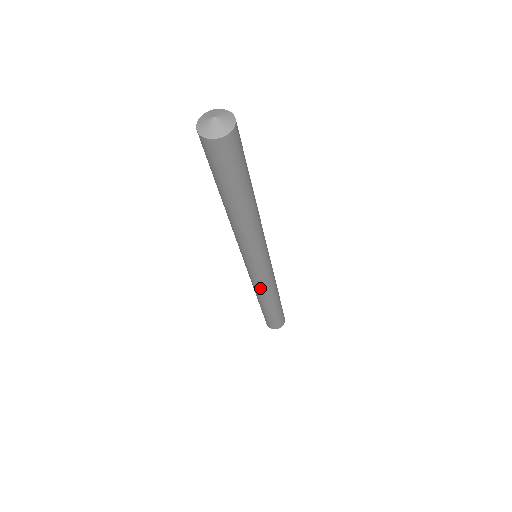
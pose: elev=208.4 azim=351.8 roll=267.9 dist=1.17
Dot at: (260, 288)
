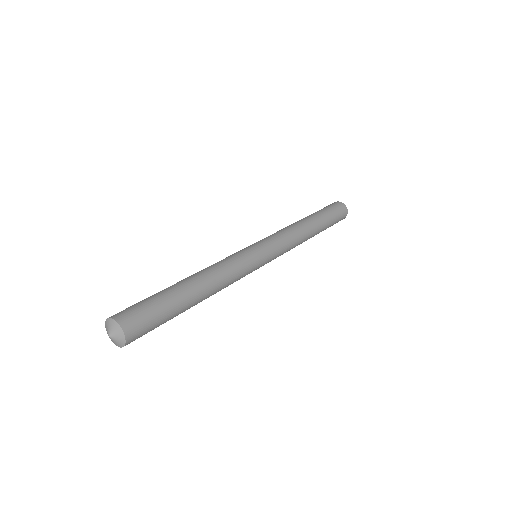
Dot at: occluded
